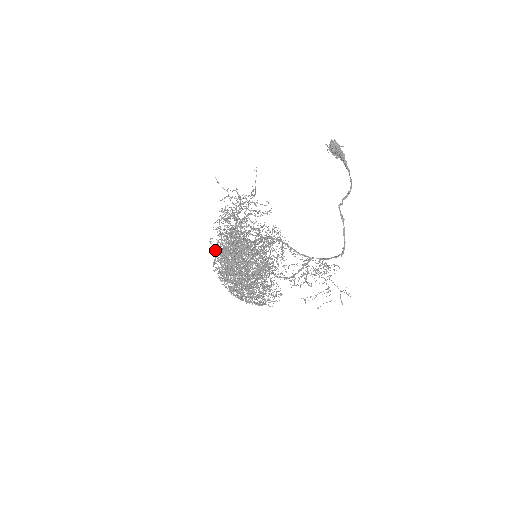
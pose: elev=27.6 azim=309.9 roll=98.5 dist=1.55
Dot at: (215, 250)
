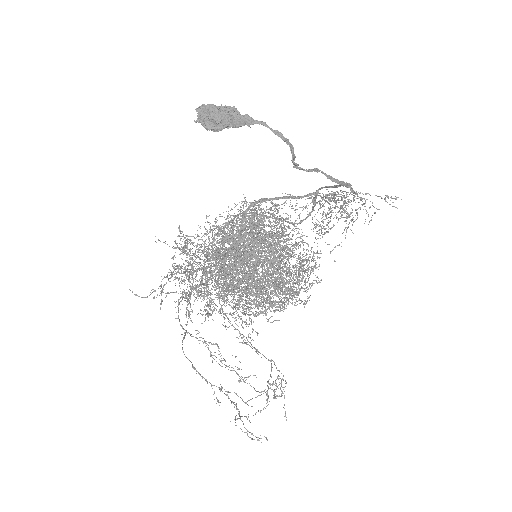
Dot at: (212, 313)
